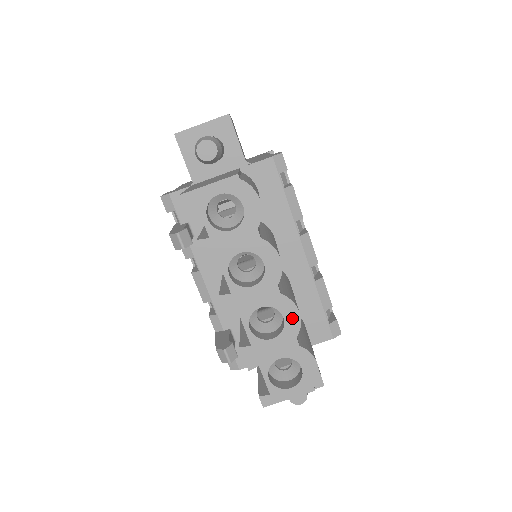
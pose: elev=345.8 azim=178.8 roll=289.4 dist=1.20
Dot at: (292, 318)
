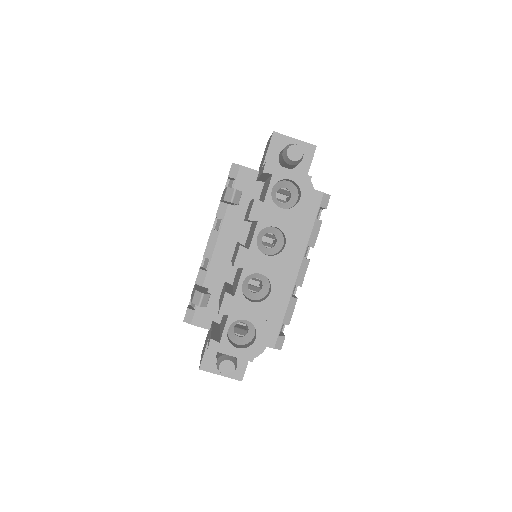
Dot at: (276, 297)
